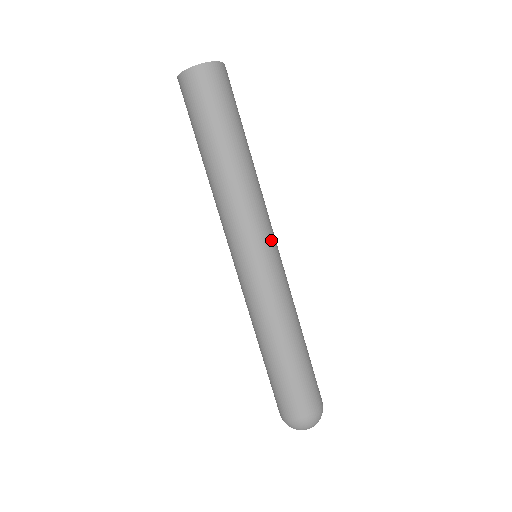
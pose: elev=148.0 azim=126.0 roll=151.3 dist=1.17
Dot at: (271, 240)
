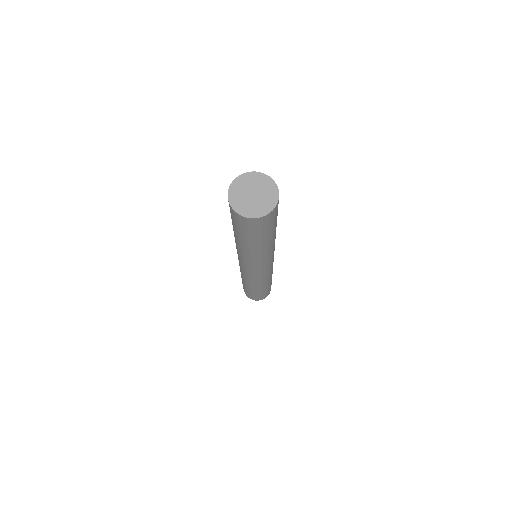
Dot at: (271, 263)
